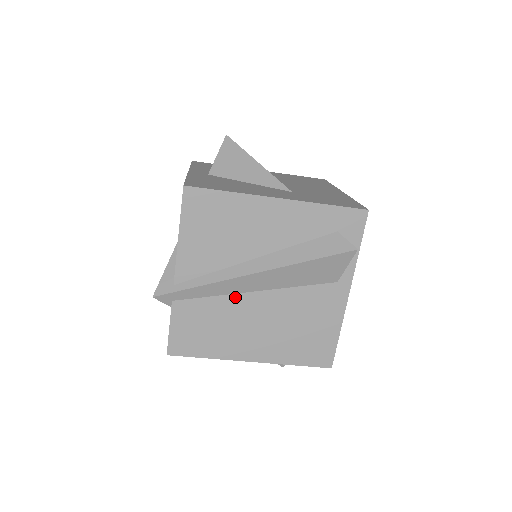
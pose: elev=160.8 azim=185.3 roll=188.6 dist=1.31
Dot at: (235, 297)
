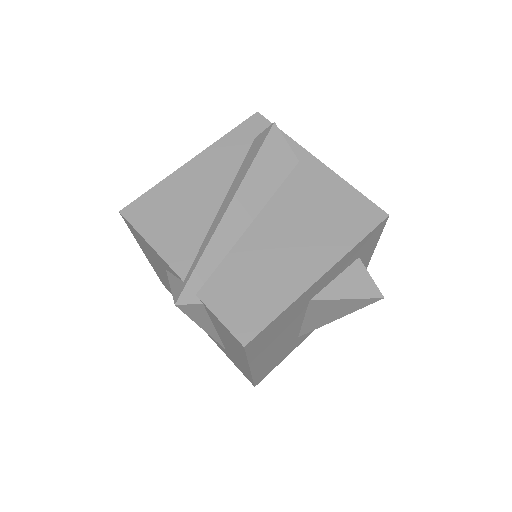
Dot at: (241, 243)
